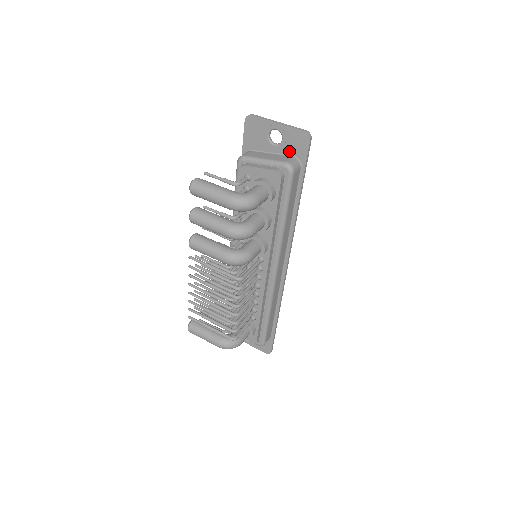
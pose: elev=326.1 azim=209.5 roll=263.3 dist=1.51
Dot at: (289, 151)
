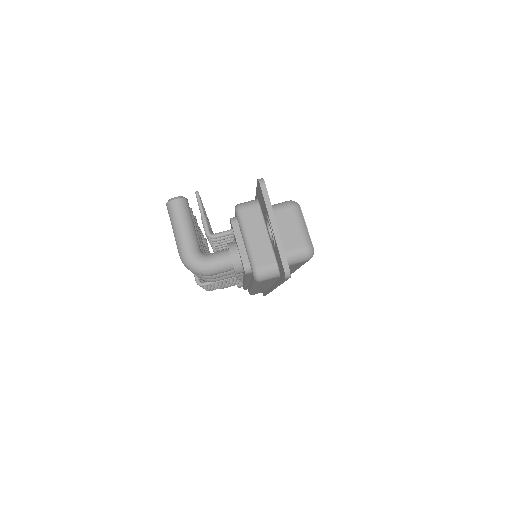
Dot at: (276, 255)
